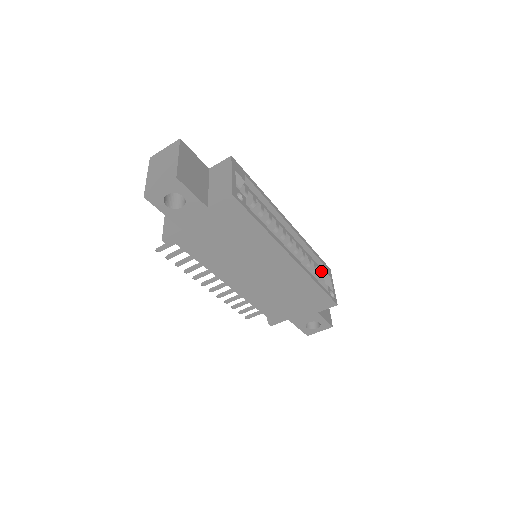
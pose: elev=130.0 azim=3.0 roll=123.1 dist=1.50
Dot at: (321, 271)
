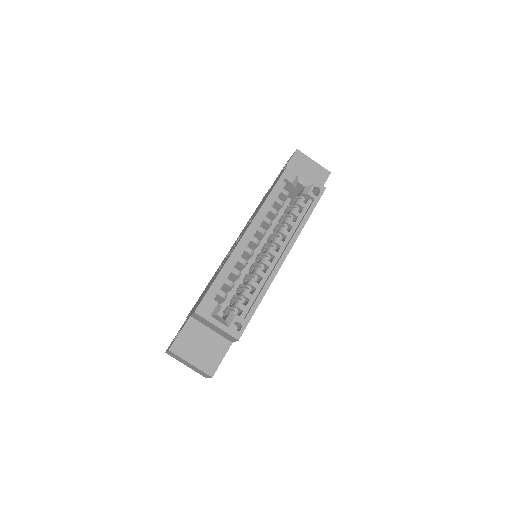
Dot at: (290, 185)
